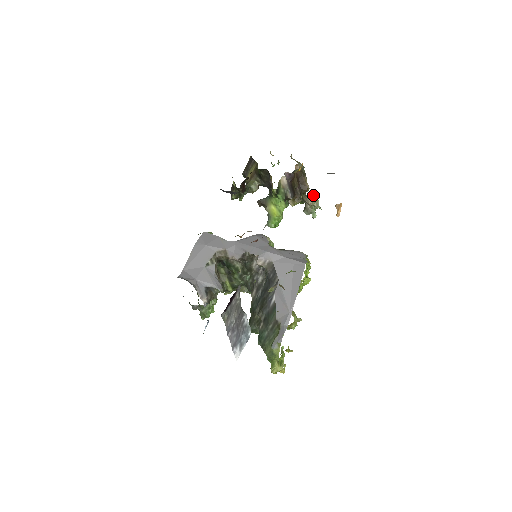
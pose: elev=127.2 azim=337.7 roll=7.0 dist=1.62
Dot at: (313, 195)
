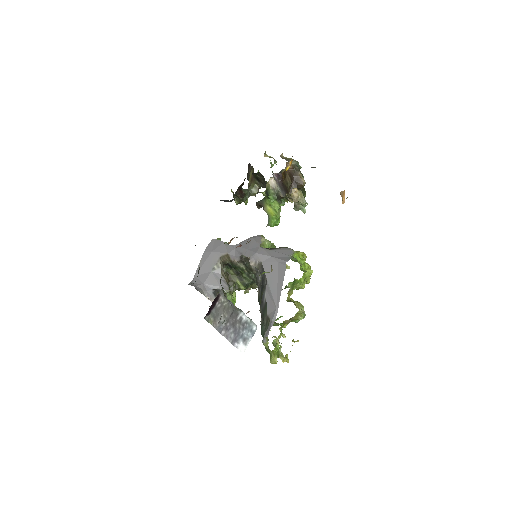
Dot at: (296, 193)
